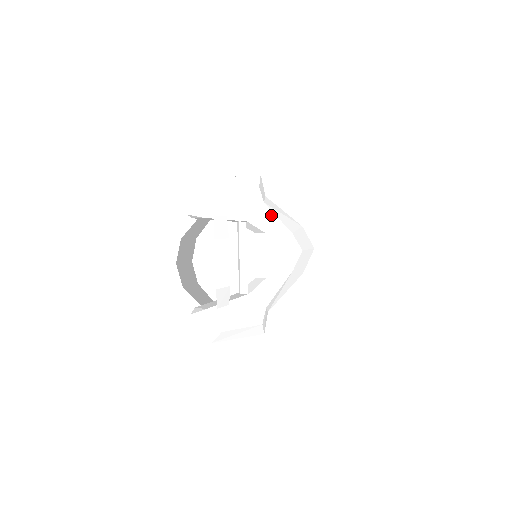
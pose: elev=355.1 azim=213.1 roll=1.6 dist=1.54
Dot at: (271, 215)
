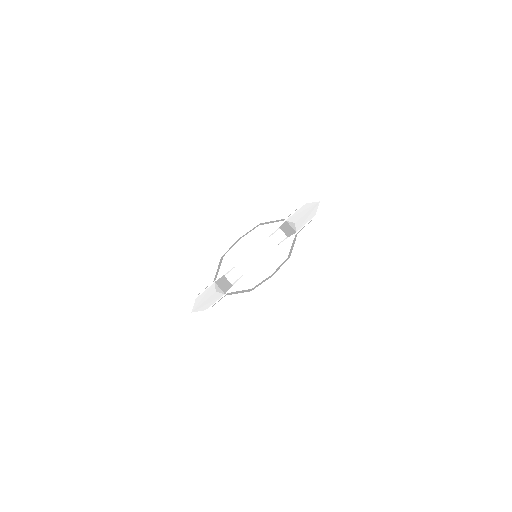
Dot at: occluded
